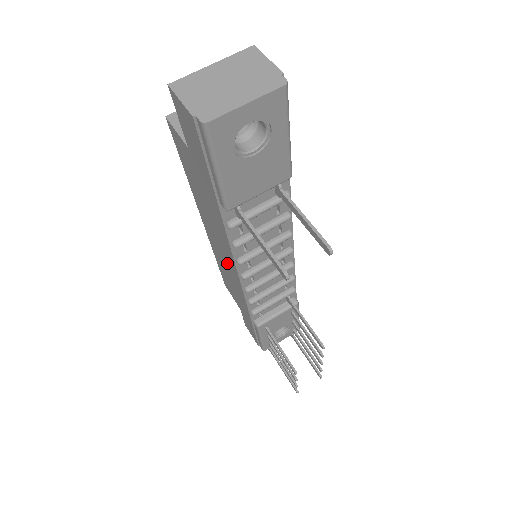
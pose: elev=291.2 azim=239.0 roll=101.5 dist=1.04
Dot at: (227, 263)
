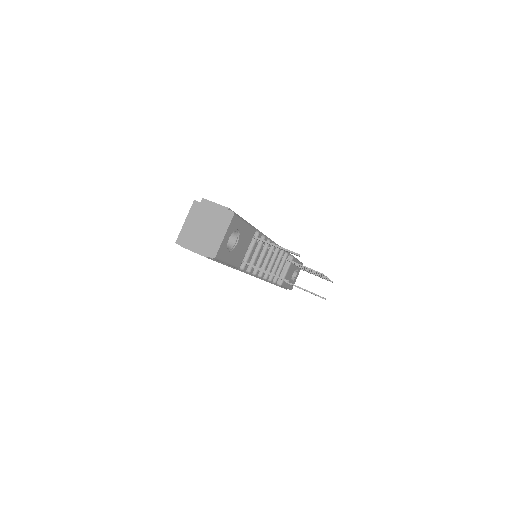
Dot at: occluded
